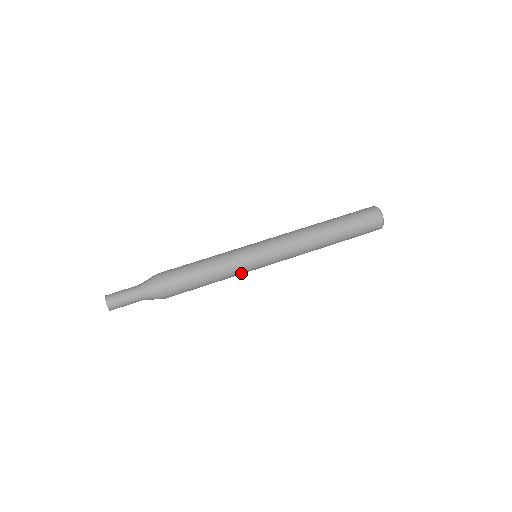
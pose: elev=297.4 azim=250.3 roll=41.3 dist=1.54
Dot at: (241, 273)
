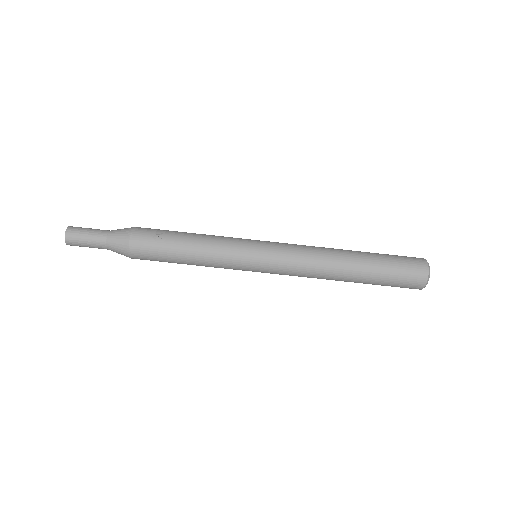
Dot at: occluded
